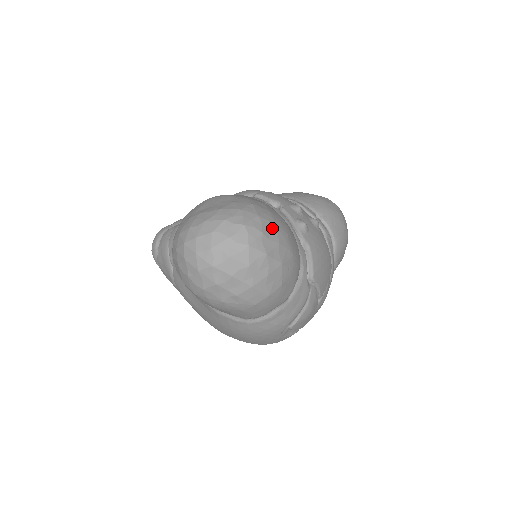
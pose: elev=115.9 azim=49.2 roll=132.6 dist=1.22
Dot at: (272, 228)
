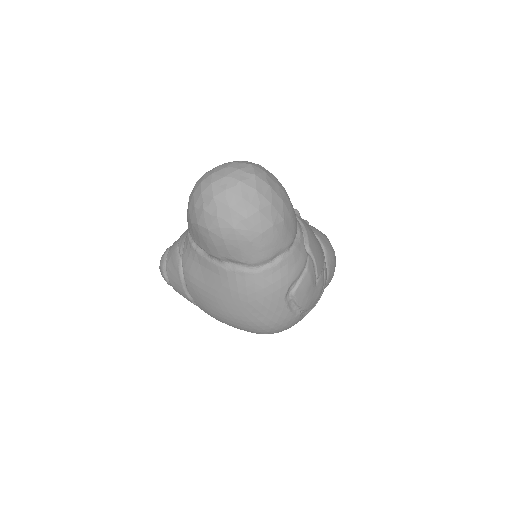
Dot at: (272, 176)
